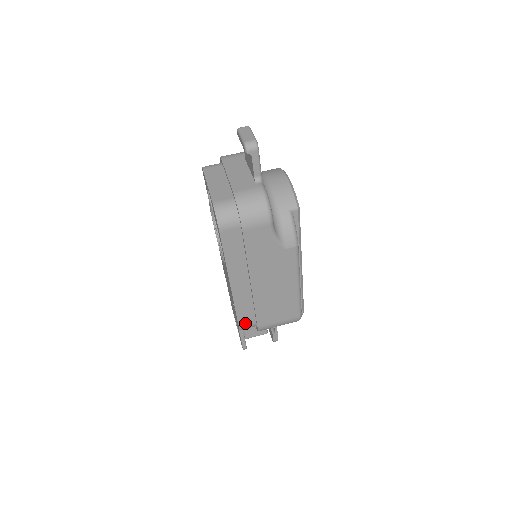
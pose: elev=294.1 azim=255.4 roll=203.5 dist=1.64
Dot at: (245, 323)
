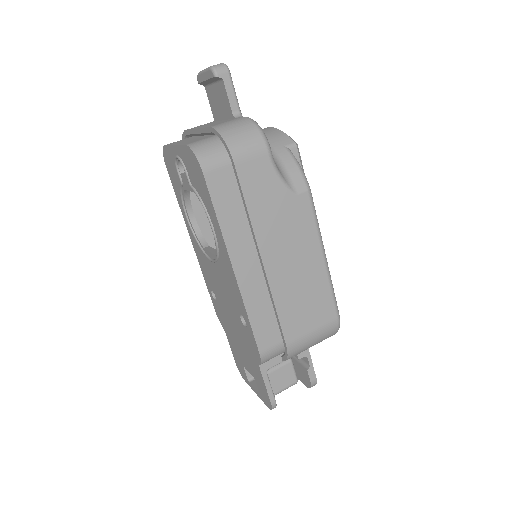
Dot at: (267, 344)
